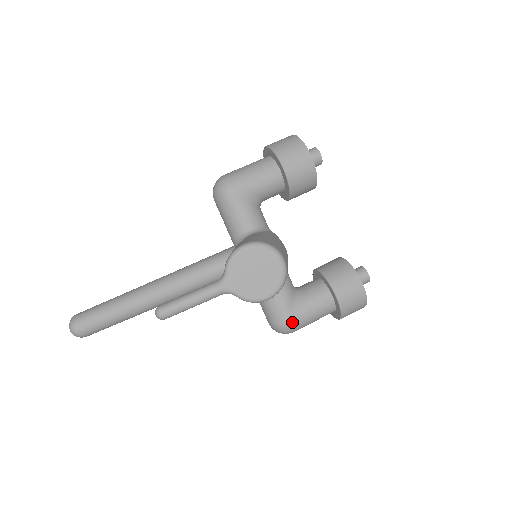
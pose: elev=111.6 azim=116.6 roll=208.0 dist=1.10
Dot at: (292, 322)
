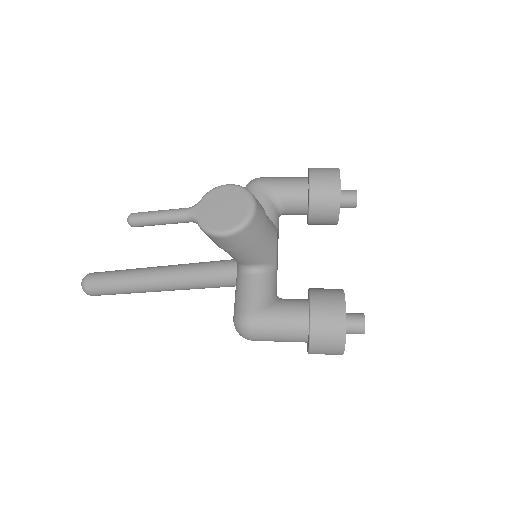
Dot at: (253, 317)
